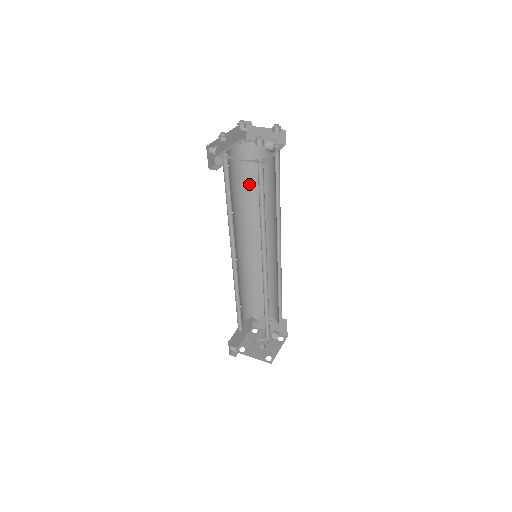
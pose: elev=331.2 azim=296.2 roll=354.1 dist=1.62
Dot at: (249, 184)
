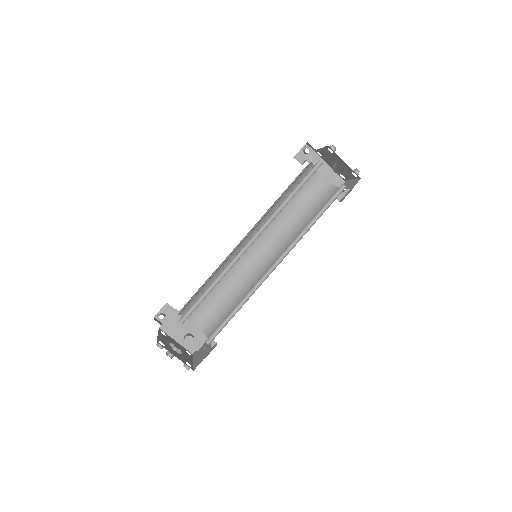
Dot at: (309, 215)
